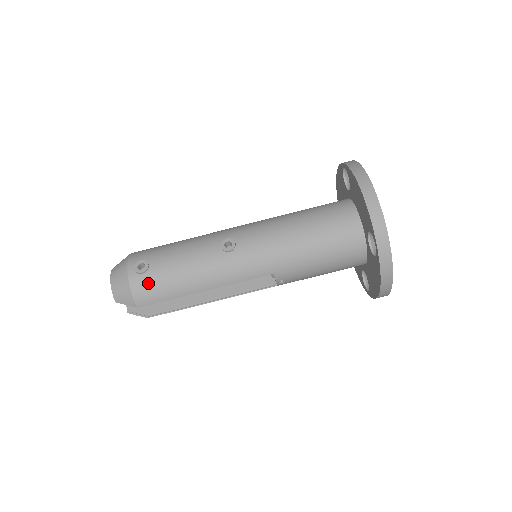
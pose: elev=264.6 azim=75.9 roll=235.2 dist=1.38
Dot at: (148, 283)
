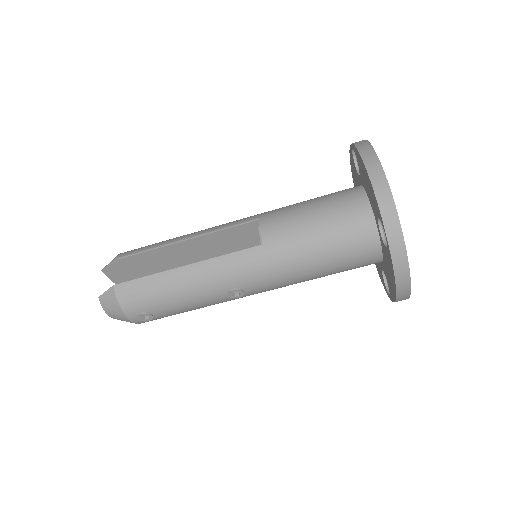
Dot at: occluded
